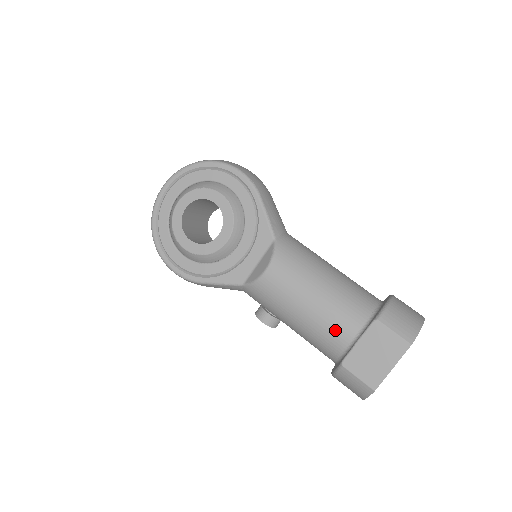
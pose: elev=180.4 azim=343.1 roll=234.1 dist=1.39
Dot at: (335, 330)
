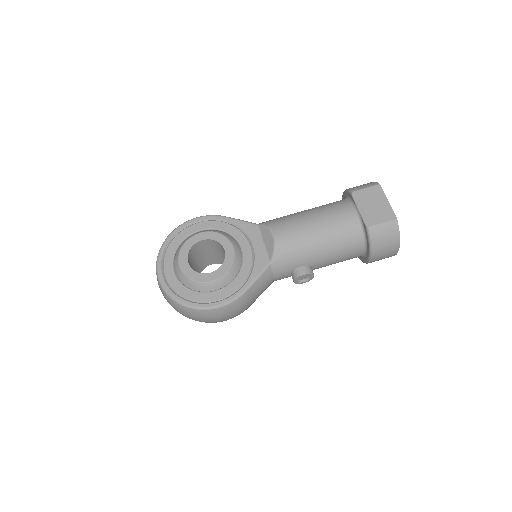
Dot at: (343, 220)
